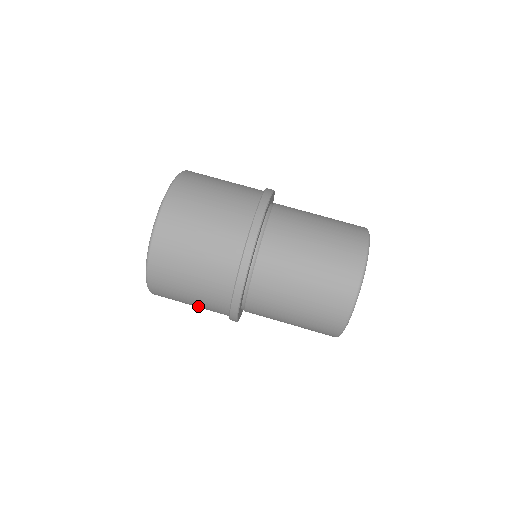
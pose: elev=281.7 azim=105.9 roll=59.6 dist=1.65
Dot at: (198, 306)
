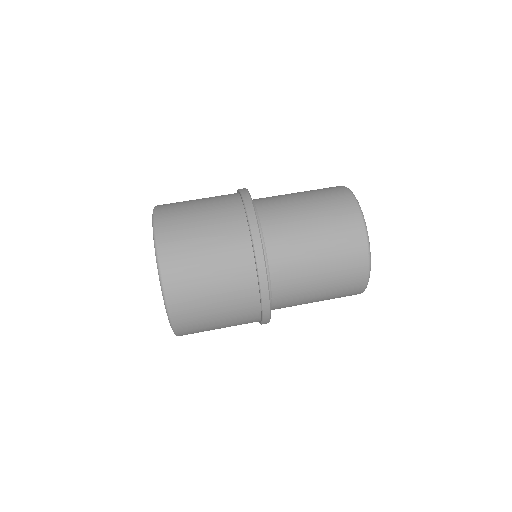
Dot at: (216, 257)
